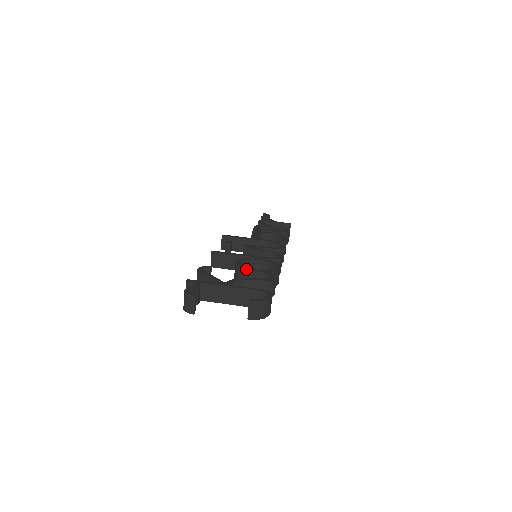
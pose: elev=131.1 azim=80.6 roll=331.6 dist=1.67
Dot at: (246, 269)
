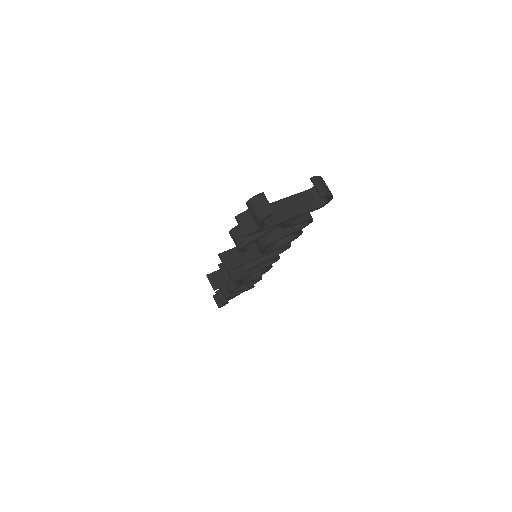
Dot at: occluded
